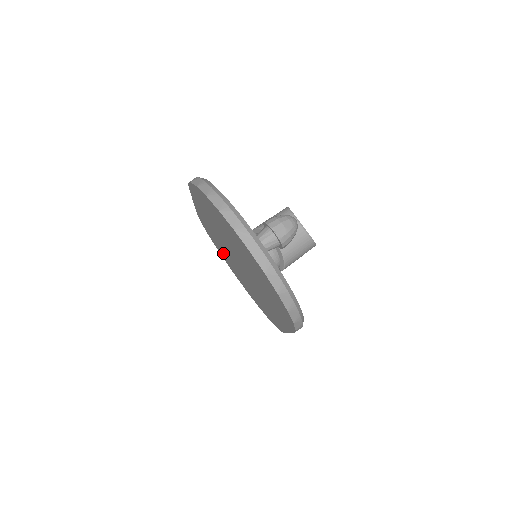
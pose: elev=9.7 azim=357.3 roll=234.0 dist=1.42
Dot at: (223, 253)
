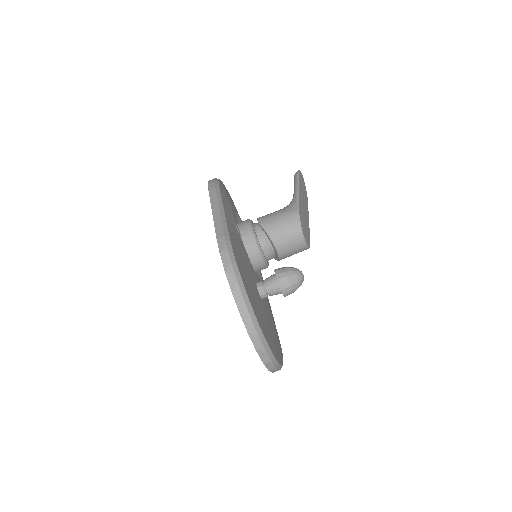
Dot at: occluded
